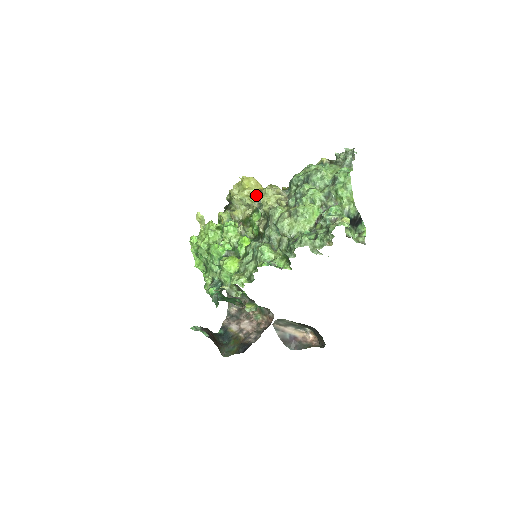
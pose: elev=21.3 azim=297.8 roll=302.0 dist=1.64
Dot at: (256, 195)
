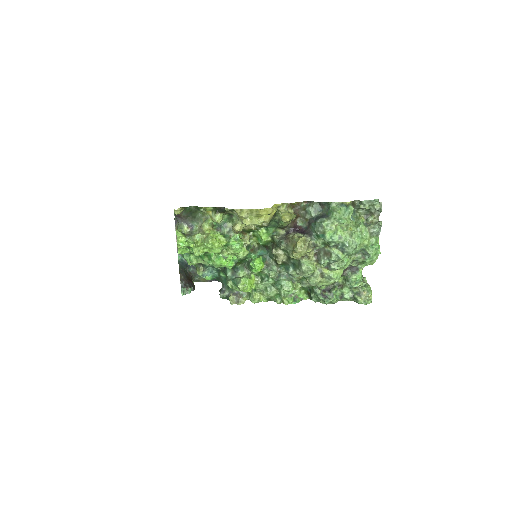
Dot at: occluded
